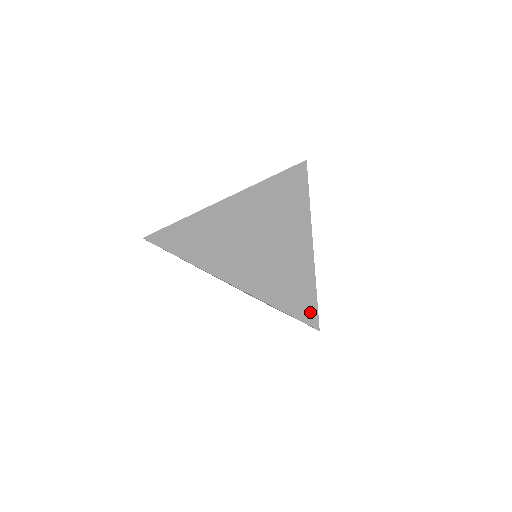
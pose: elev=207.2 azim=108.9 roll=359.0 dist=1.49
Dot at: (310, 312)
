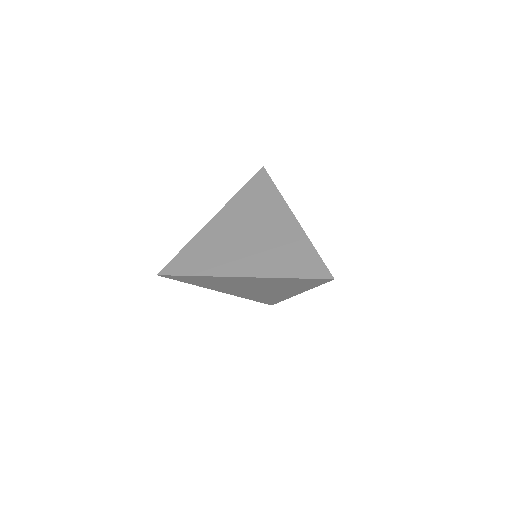
Dot at: (271, 303)
